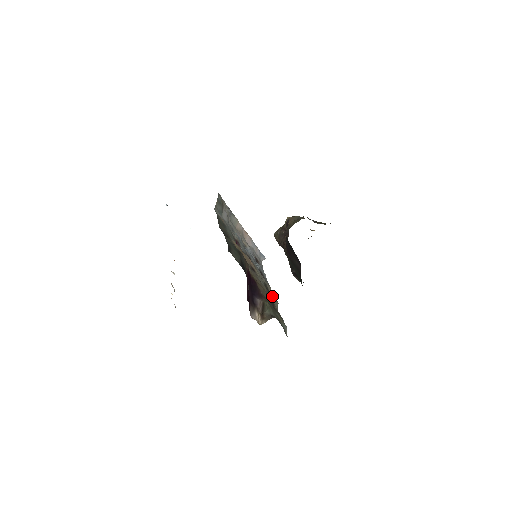
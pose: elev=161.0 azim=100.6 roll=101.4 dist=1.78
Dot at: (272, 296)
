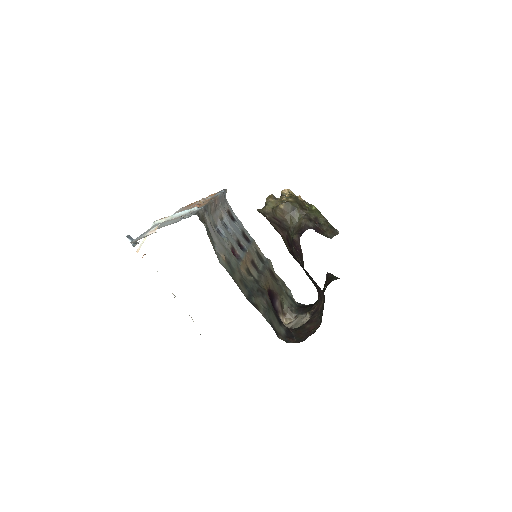
Dot at: (264, 257)
